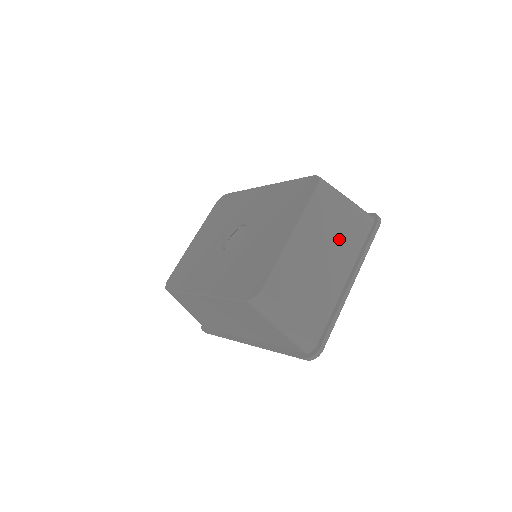
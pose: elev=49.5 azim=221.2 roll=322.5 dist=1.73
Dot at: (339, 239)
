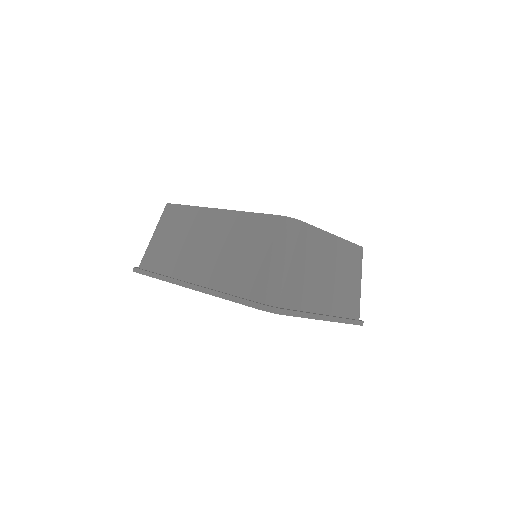
Dot at: (343, 288)
